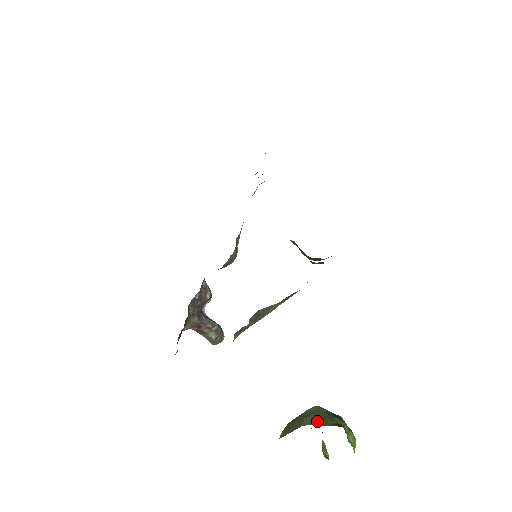
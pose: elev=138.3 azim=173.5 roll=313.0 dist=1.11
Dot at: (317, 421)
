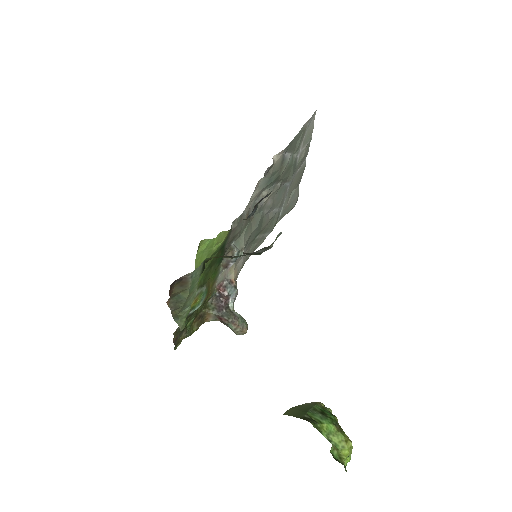
Dot at: (294, 412)
